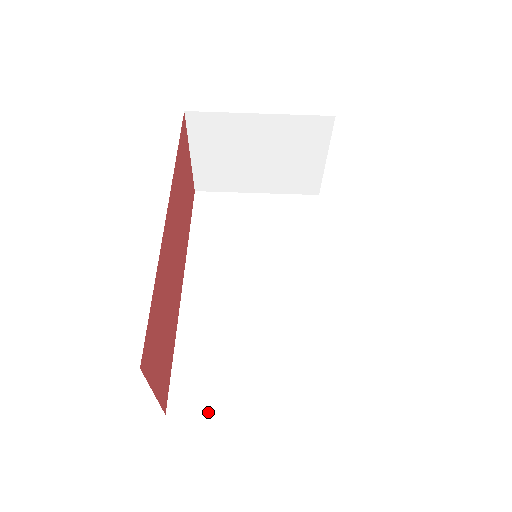
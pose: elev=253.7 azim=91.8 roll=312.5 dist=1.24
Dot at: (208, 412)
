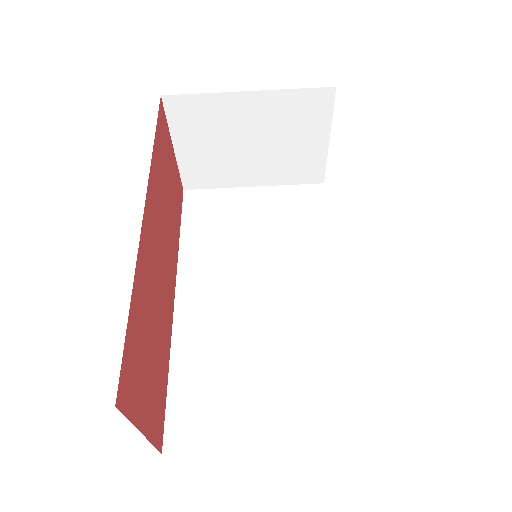
Dot at: (212, 447)
